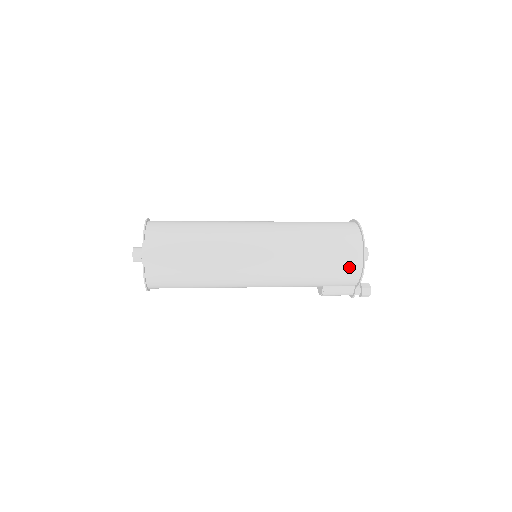
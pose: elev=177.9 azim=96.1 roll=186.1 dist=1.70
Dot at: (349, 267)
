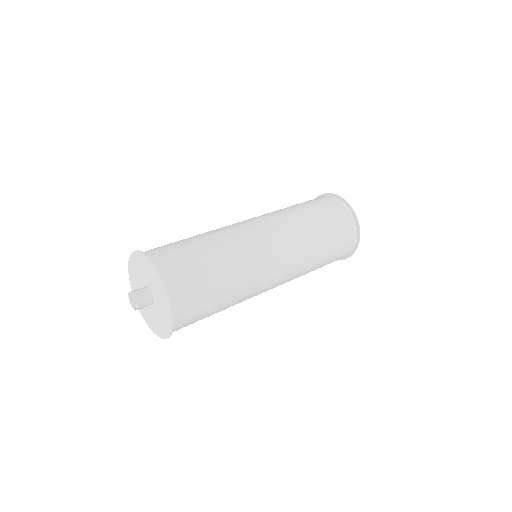
Dot at: occluded
